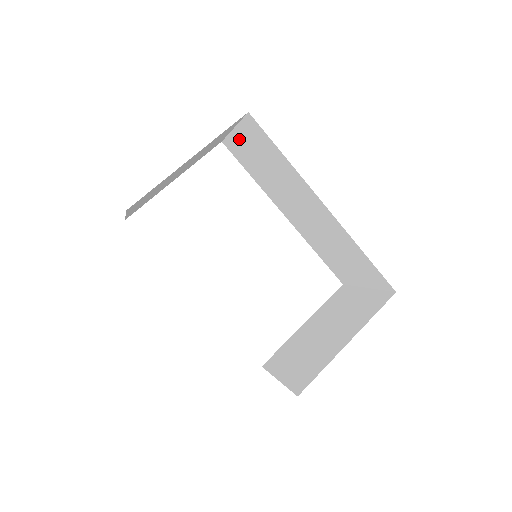
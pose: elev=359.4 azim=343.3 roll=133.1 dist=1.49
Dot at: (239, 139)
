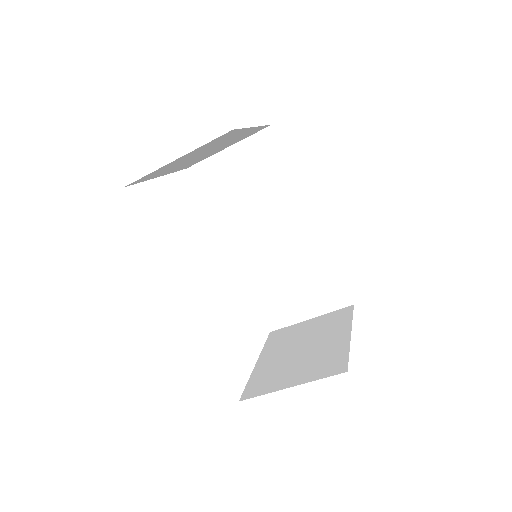
Dot at: (227, 160)
